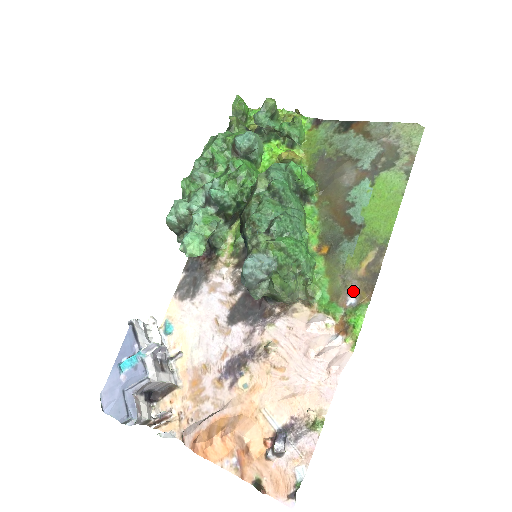
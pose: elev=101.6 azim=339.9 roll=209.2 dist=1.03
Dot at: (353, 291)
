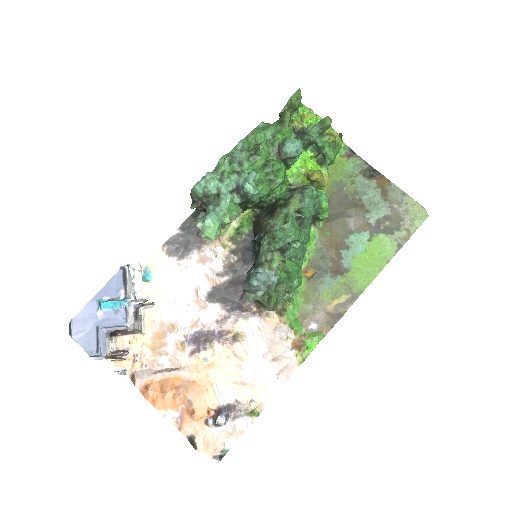
Dot at: (318, 319)
